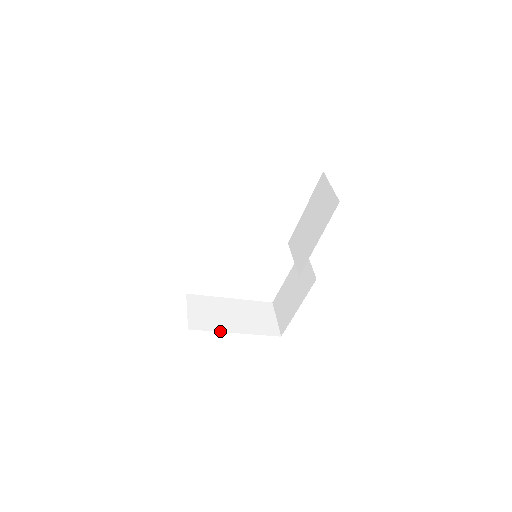
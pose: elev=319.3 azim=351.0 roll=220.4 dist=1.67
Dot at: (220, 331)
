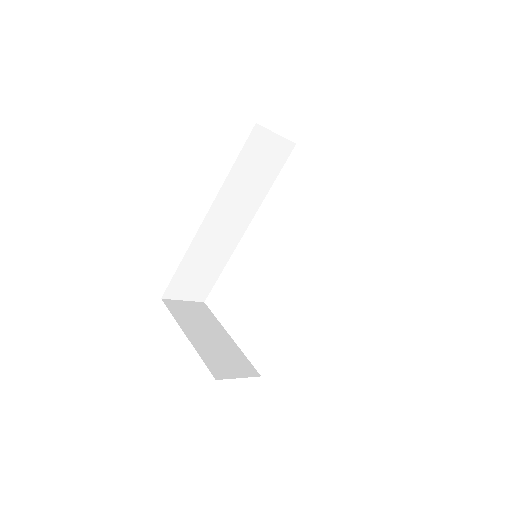
Dot at: (178, 322)
